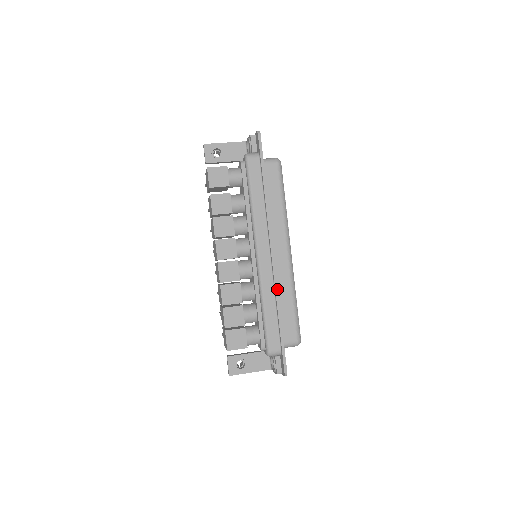
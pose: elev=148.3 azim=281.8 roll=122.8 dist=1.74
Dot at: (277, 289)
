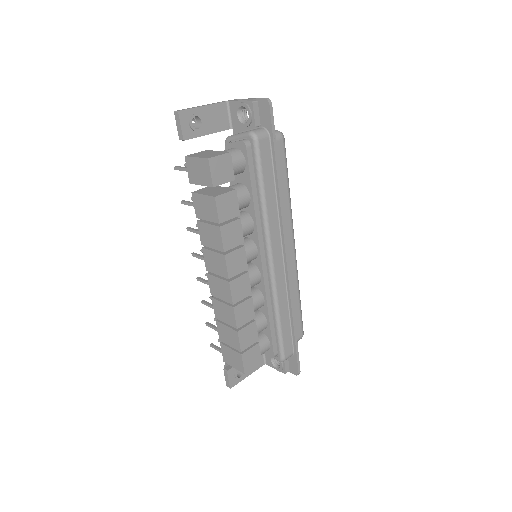
Dot at: occluded
